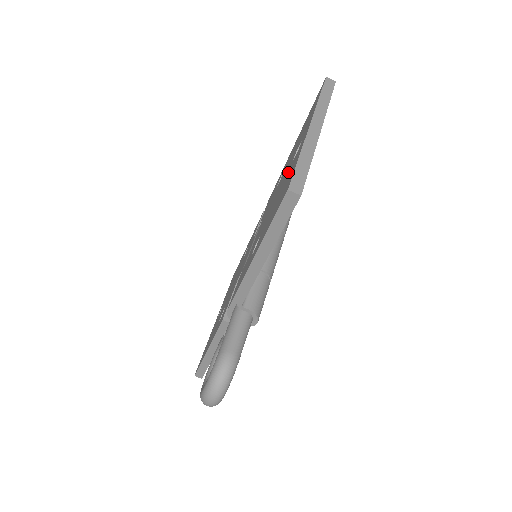
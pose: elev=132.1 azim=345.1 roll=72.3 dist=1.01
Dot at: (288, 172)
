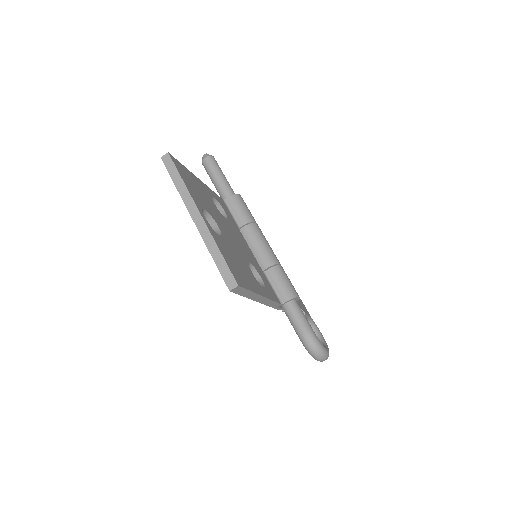
Dot at: occluded
